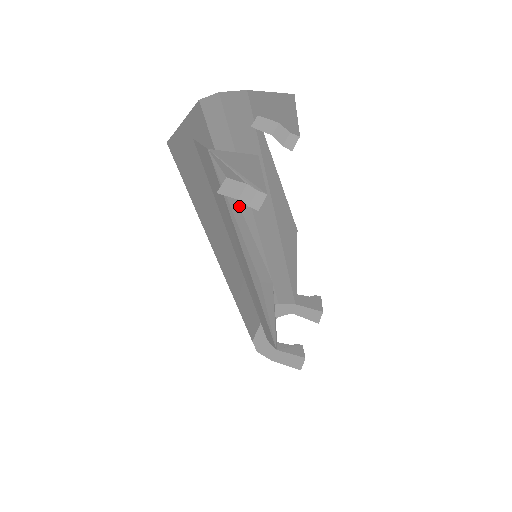
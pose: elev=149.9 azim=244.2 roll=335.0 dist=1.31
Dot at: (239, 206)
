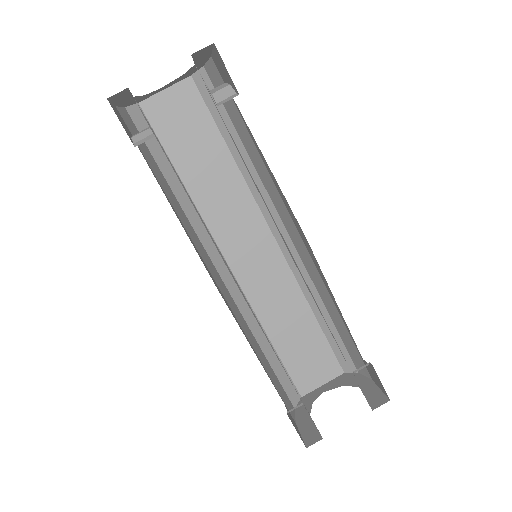
Dot at: (261, 201)
